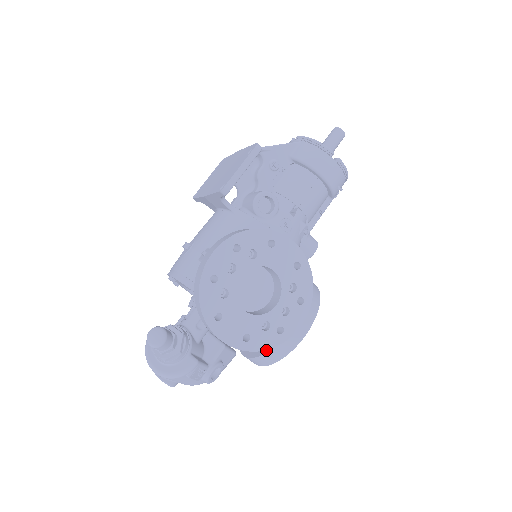
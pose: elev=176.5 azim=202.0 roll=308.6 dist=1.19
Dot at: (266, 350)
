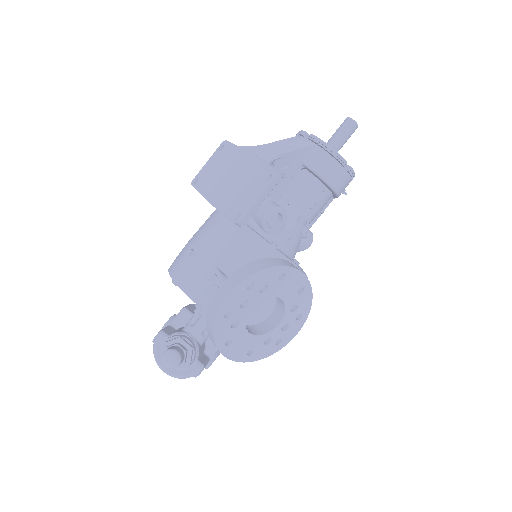
Dot at: occluded
